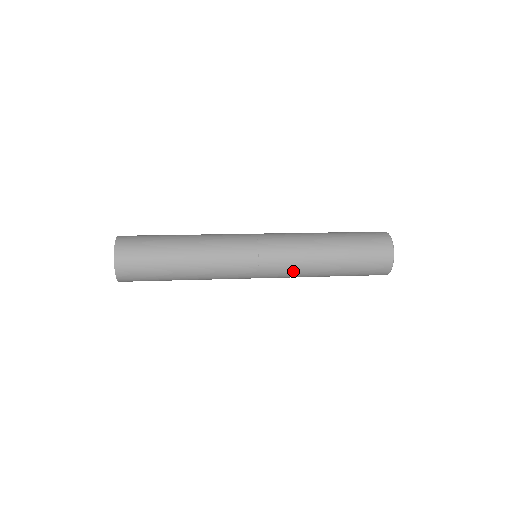
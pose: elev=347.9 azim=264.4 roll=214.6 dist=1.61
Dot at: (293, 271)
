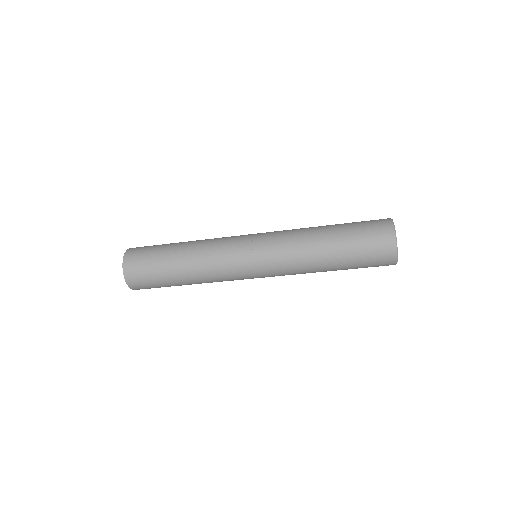
Dot at: (290, 268)
